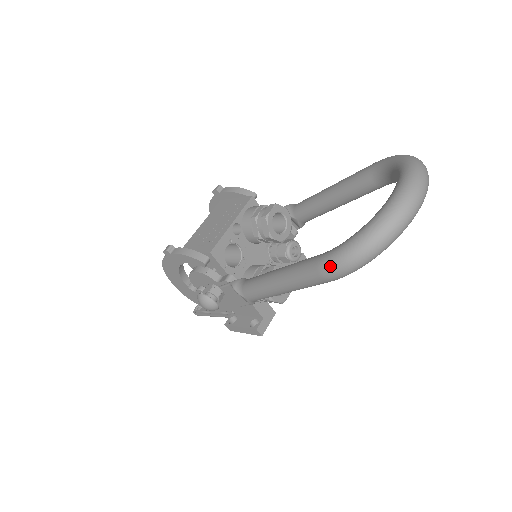
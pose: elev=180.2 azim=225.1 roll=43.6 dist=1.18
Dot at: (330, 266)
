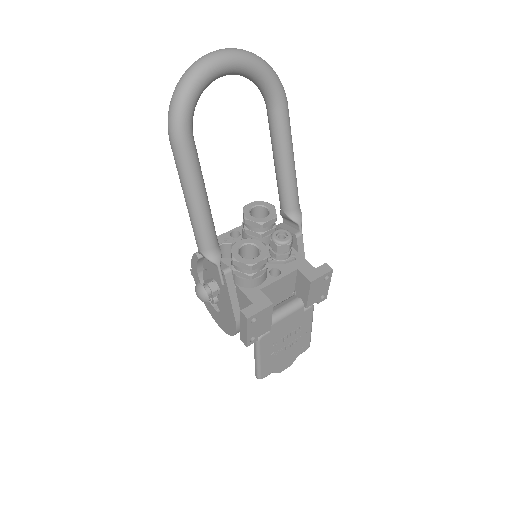
Dot at: (168, 127)
